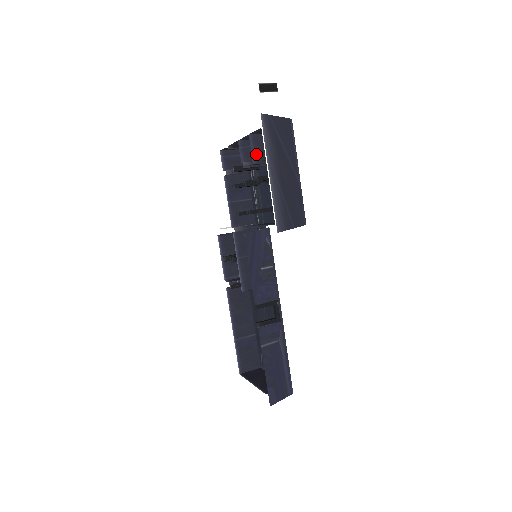
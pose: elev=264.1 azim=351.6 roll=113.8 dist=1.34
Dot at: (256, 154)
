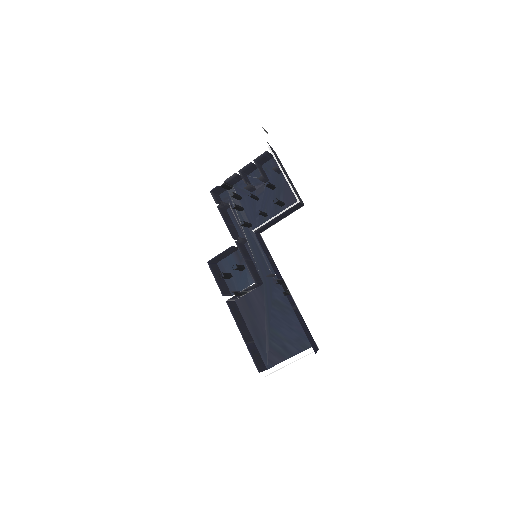
Dot at: (260, 171)
